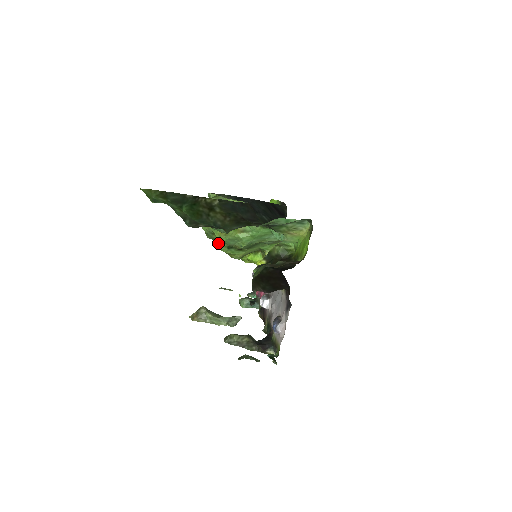
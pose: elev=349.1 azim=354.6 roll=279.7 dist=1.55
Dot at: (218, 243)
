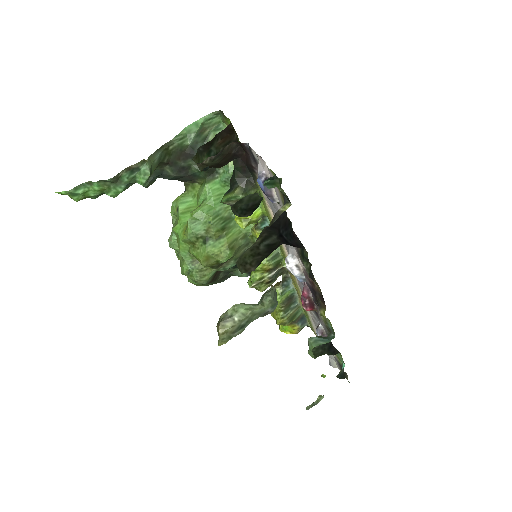
Dot at: (195, 252)
